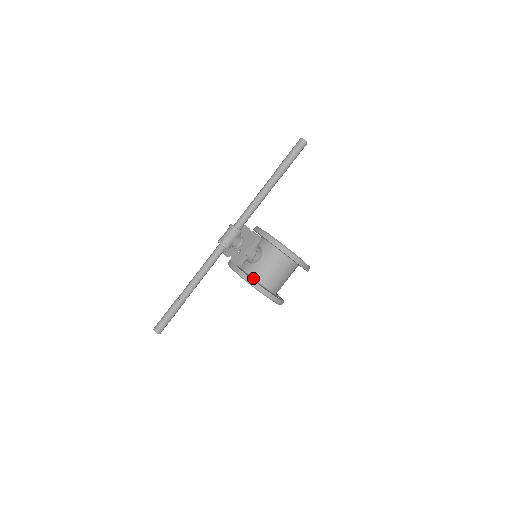
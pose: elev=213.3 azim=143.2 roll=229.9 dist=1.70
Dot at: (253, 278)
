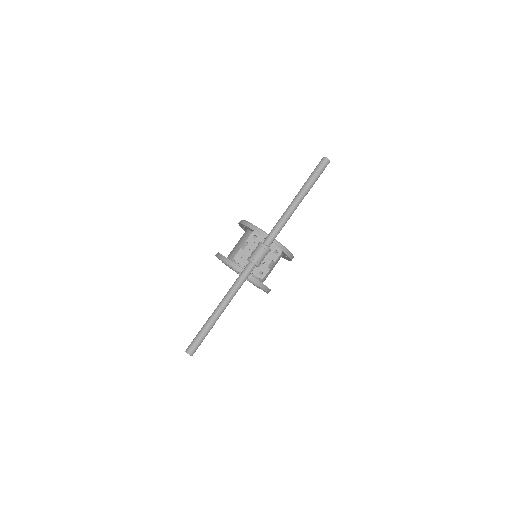
Dot at: (257, 278)
